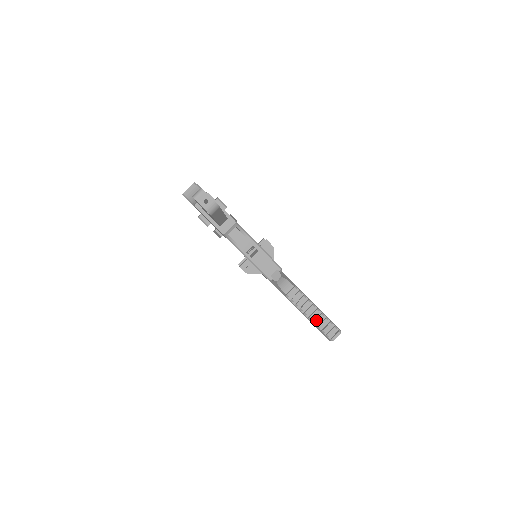
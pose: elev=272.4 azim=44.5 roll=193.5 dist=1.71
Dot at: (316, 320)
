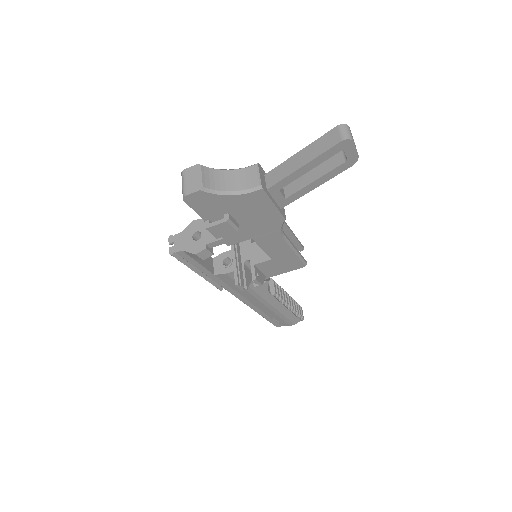
Dot at: (292, 306)
